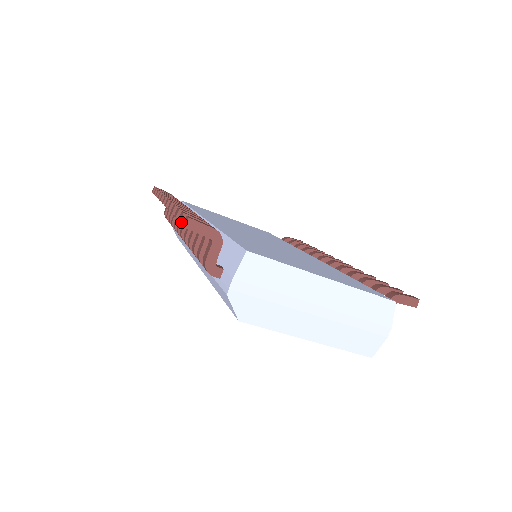
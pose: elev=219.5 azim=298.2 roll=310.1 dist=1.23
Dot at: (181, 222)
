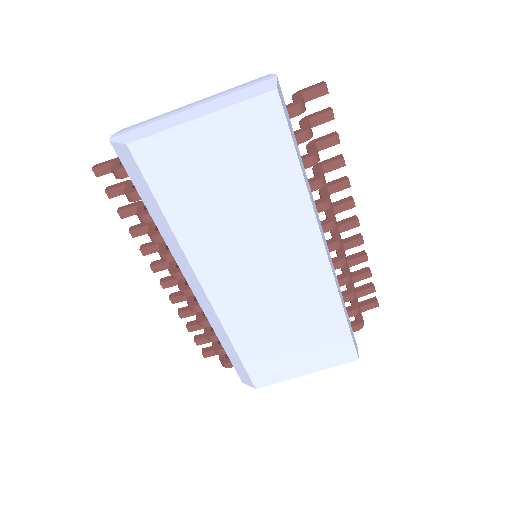
Dot at: (106, 190)
